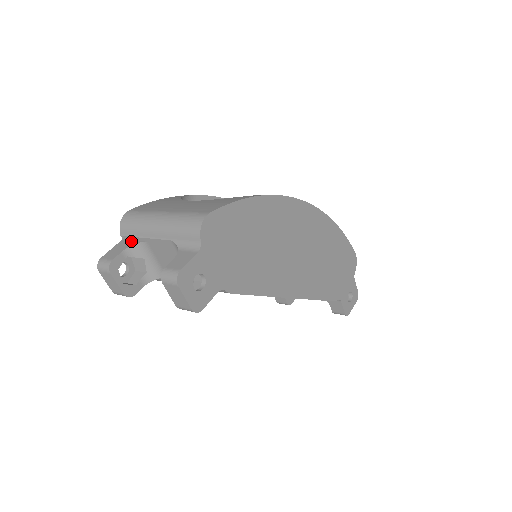
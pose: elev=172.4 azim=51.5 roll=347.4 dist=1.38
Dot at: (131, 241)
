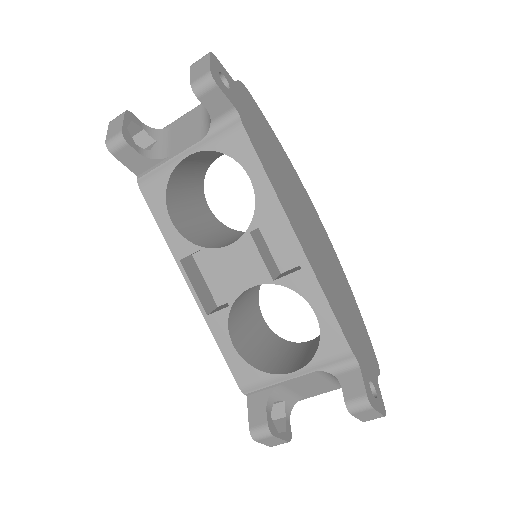
Dot at: occluded
